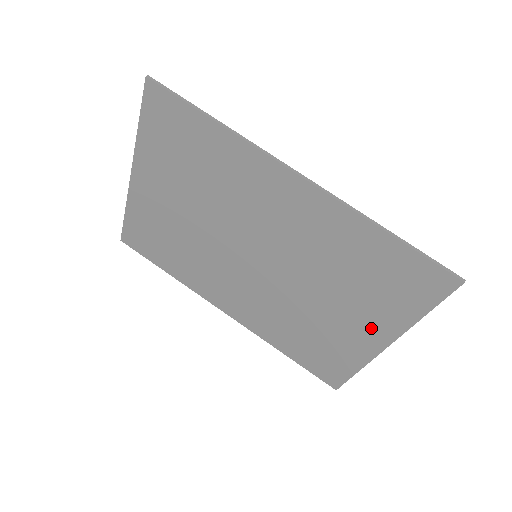
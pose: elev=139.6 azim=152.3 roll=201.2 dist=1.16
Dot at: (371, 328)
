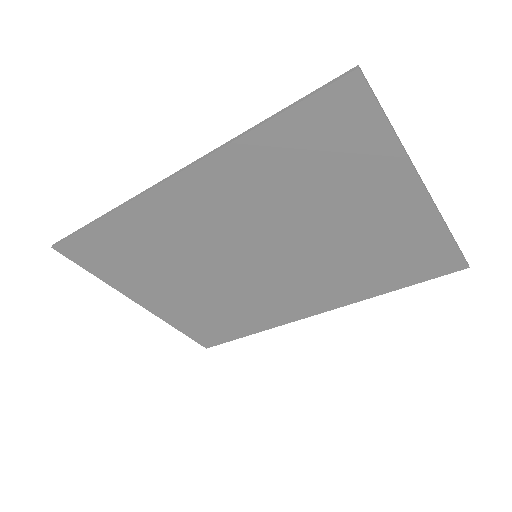
Dot at: (389, 194)
